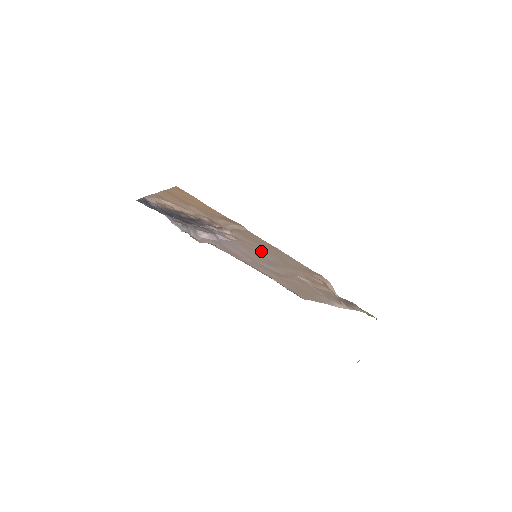
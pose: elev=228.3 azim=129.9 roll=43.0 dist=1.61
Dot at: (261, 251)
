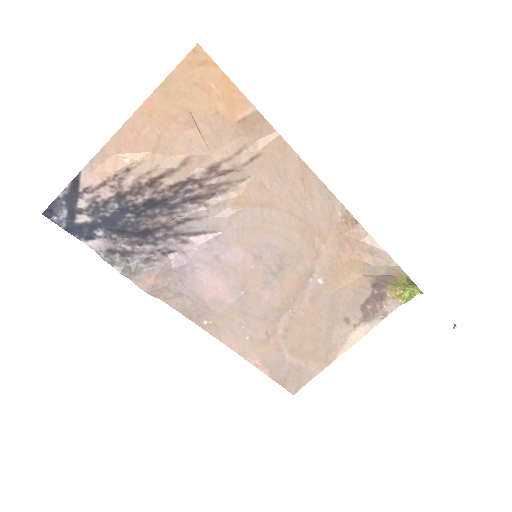
Dot at: (273, 221)
